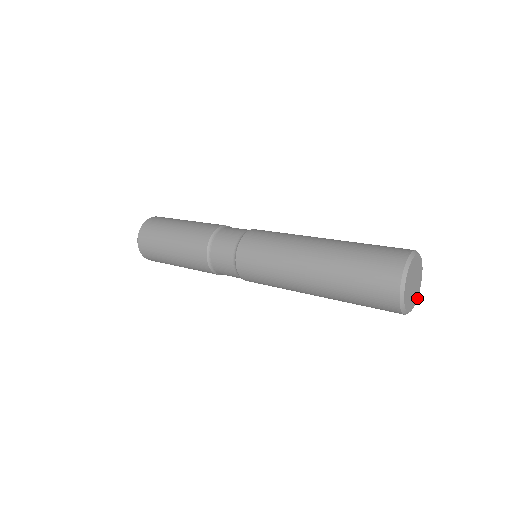
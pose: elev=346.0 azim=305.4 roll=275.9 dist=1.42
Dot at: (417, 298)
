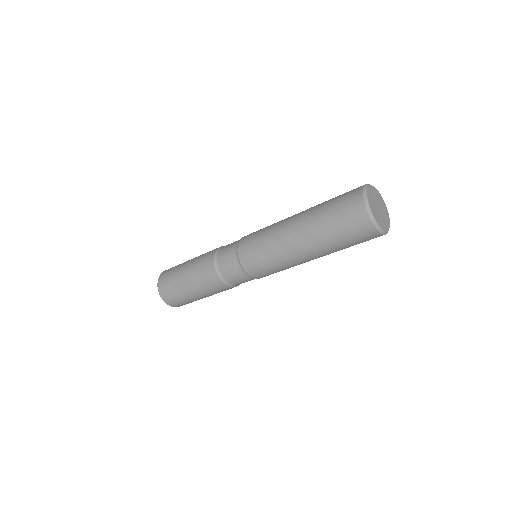
Dot at: (386, 231)
